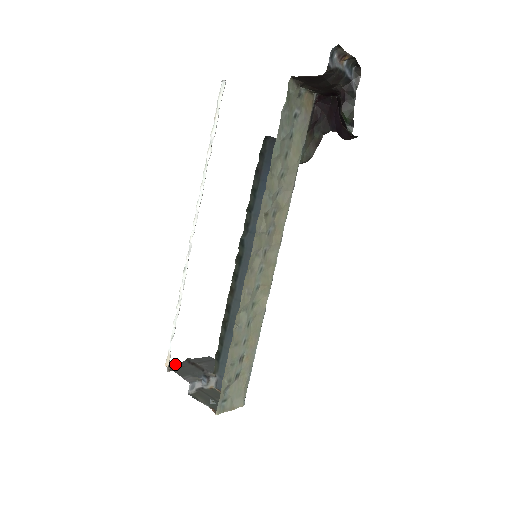
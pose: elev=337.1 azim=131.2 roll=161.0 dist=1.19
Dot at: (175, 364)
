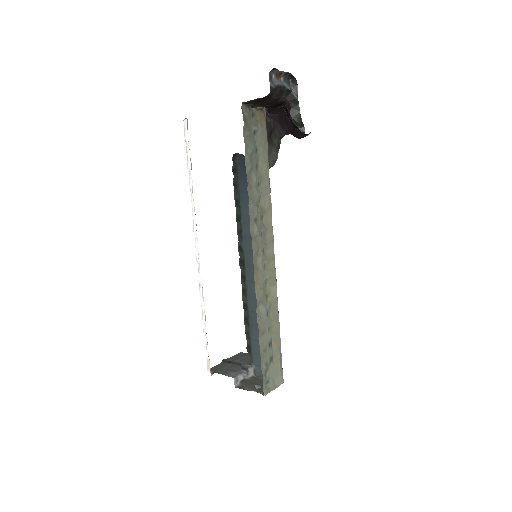
Dot at: (215, 367)
